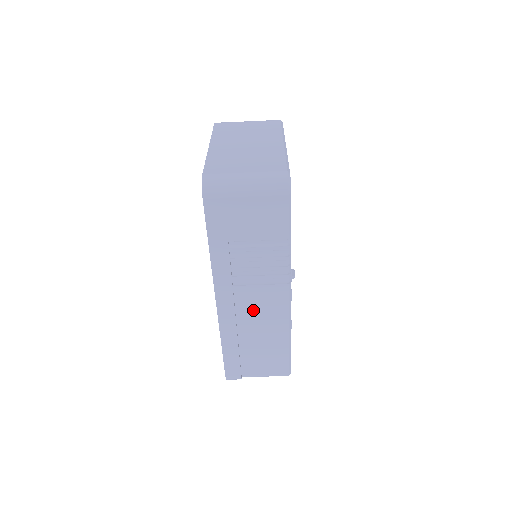
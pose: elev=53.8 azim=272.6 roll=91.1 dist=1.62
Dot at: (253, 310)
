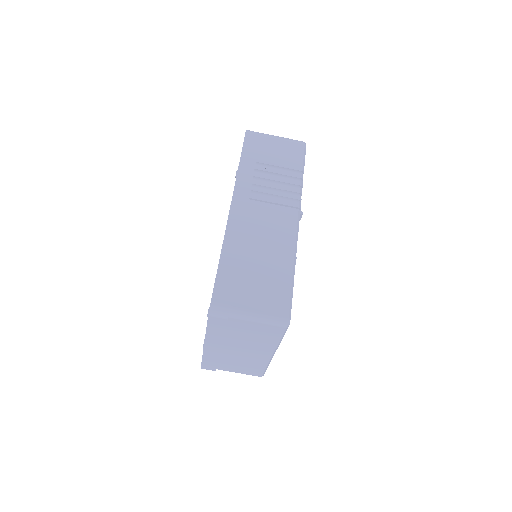
Dot at: (262, 225)
